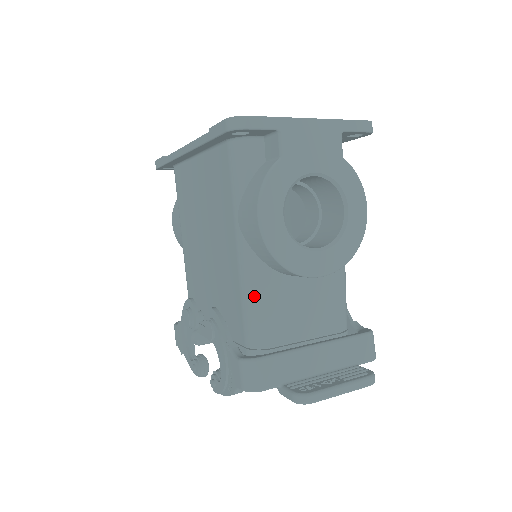
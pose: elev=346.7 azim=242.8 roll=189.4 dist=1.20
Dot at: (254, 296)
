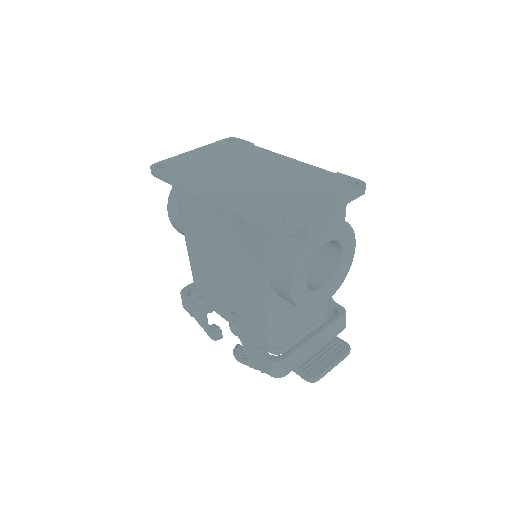
Dot at: (277, 320)
